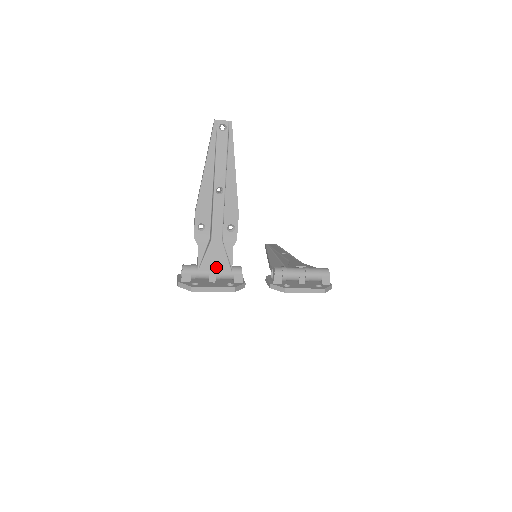
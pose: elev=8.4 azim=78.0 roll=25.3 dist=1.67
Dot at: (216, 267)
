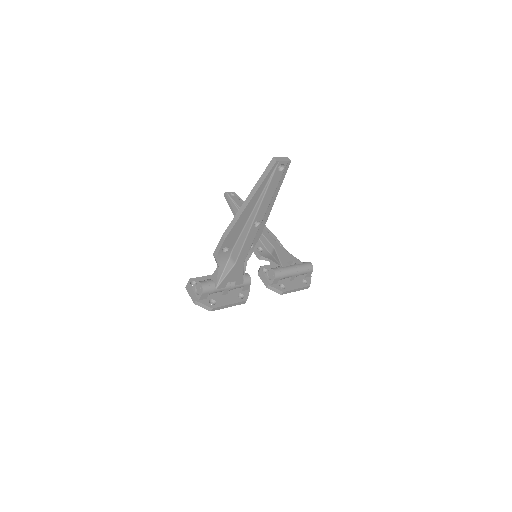
Dot at: (231, 282)
